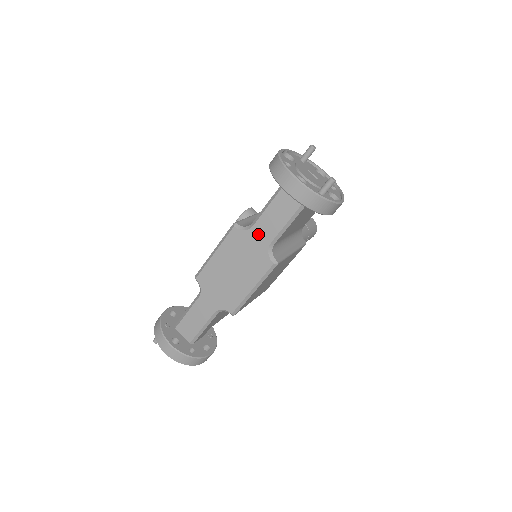
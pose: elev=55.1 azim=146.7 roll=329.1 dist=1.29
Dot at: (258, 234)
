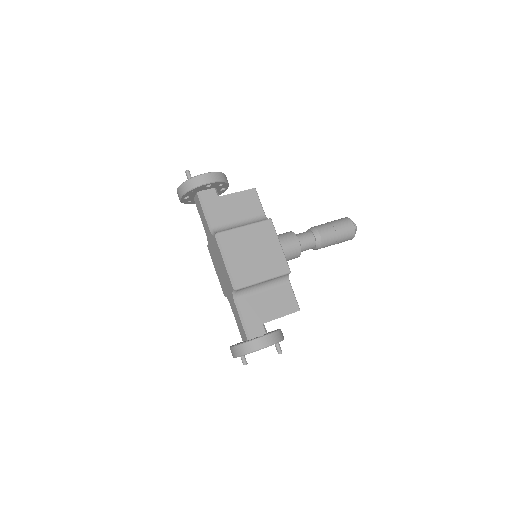
Dot at: (208, 234)
